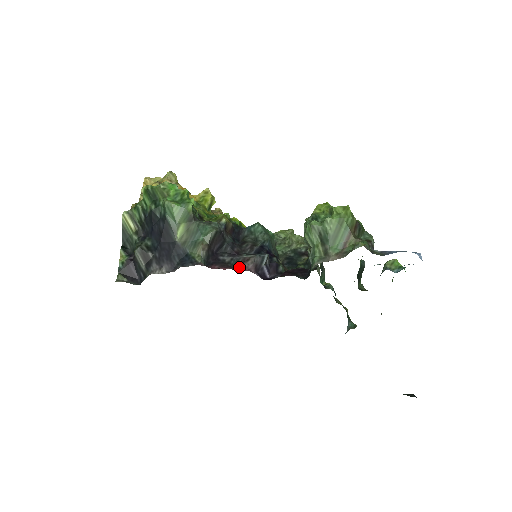
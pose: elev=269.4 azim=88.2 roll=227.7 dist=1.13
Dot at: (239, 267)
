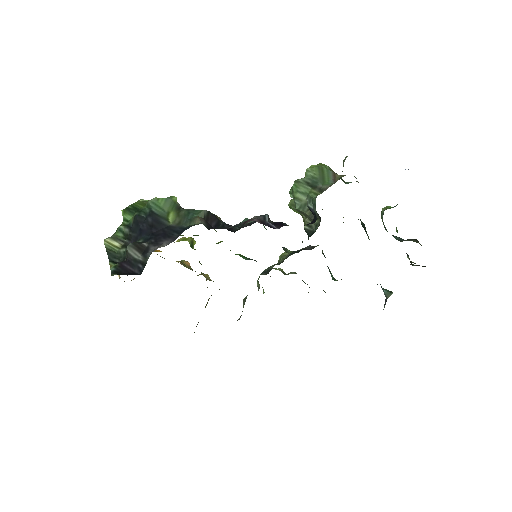
Dot at: occluded
